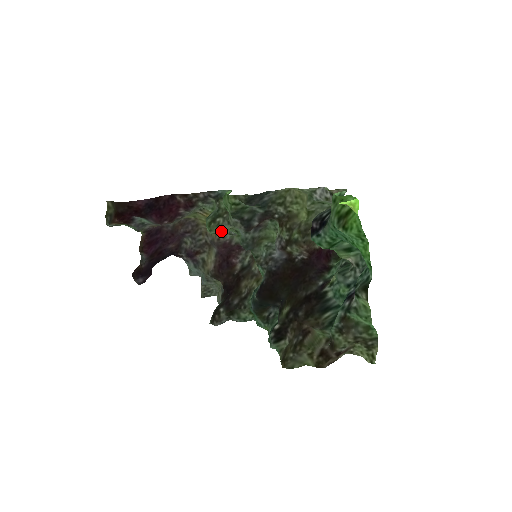
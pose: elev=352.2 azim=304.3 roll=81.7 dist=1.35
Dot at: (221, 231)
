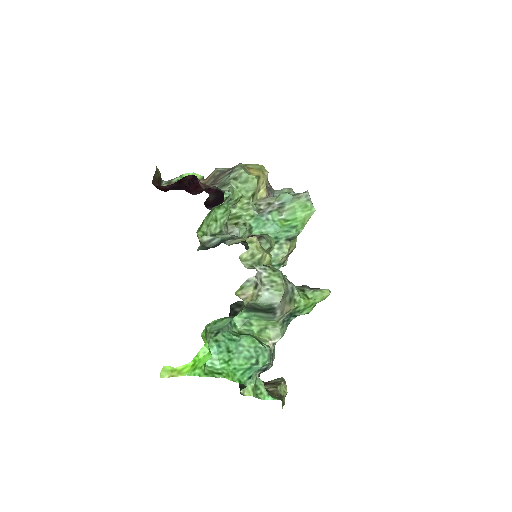
Dot at: (252, 202)
